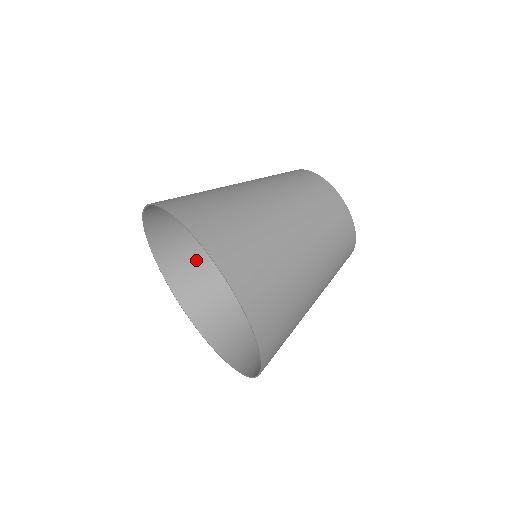
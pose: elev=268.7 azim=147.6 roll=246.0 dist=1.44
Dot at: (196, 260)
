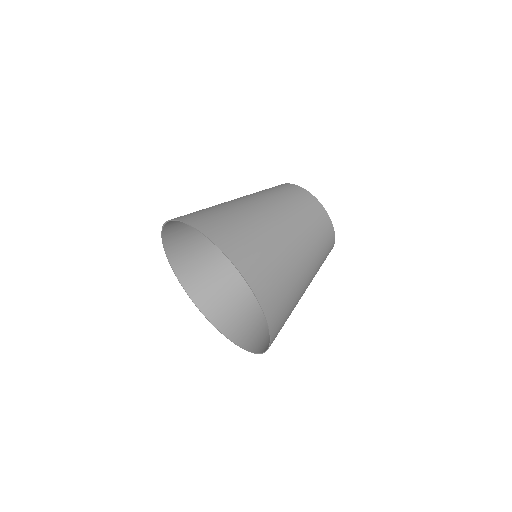
Dot at: (220, 288)
